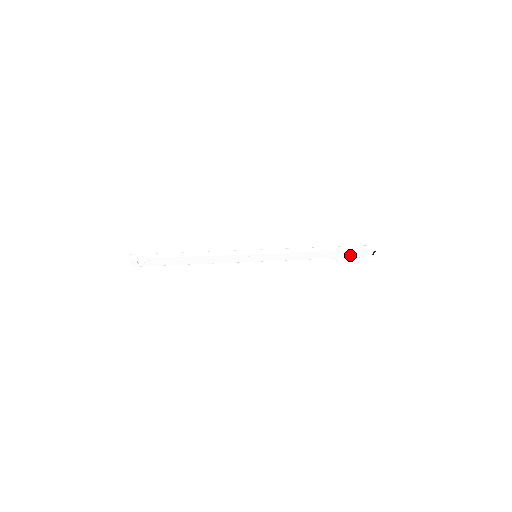
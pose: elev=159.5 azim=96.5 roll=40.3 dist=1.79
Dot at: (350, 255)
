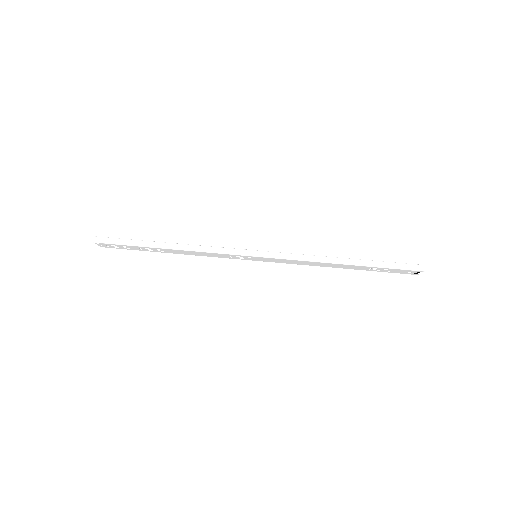
Dot at: (384, 270)
